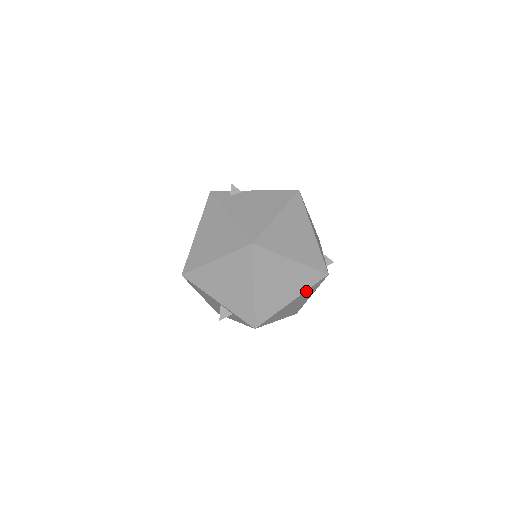
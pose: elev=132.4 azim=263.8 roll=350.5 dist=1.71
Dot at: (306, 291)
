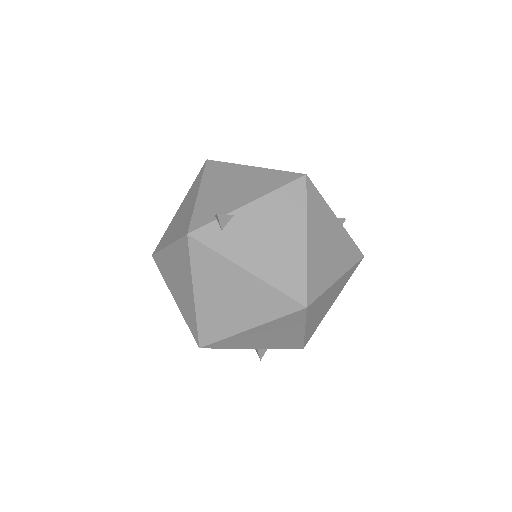
Dot at: occluded
